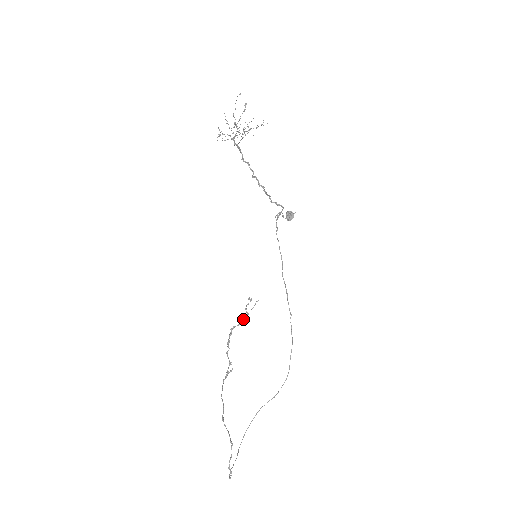
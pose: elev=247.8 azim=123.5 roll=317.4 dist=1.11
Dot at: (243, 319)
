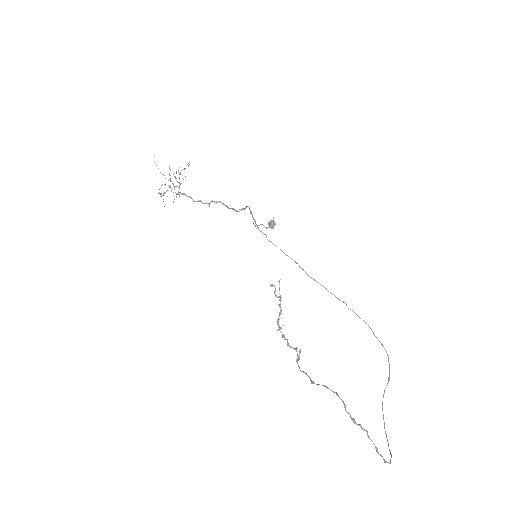
Dot at: (279, 305)
